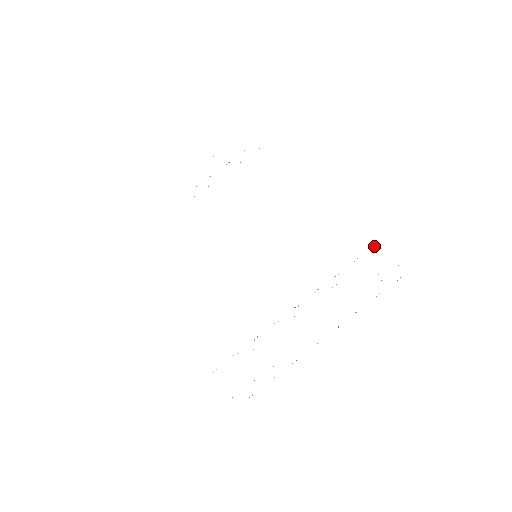
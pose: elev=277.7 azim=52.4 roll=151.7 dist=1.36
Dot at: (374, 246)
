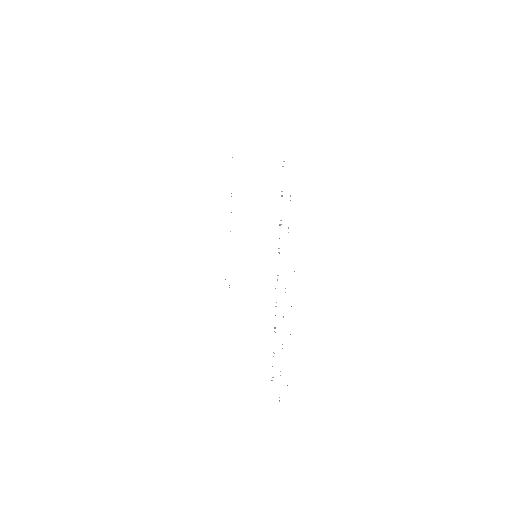
Dot at: occluded
